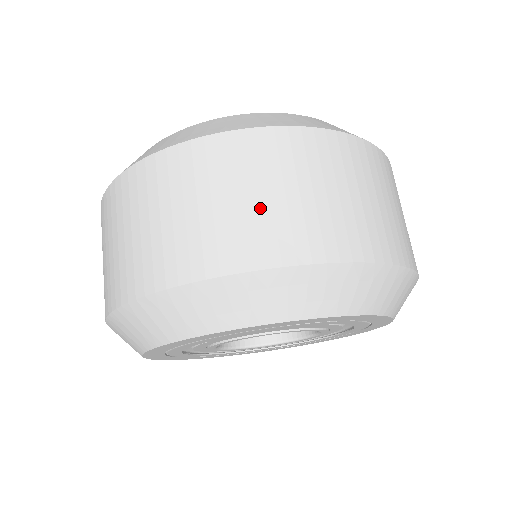
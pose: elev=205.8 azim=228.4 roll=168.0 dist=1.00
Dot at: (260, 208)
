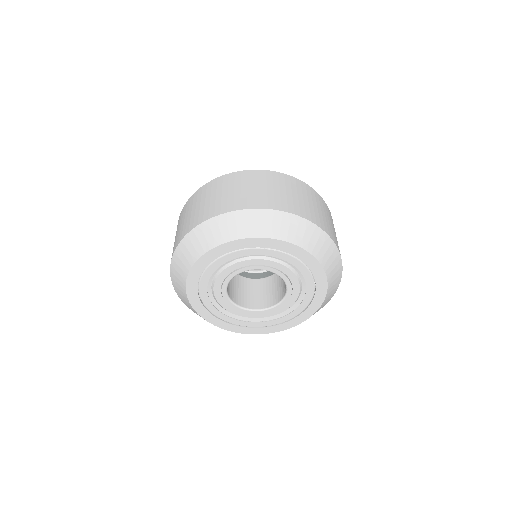
Dot at: (255, 192)
